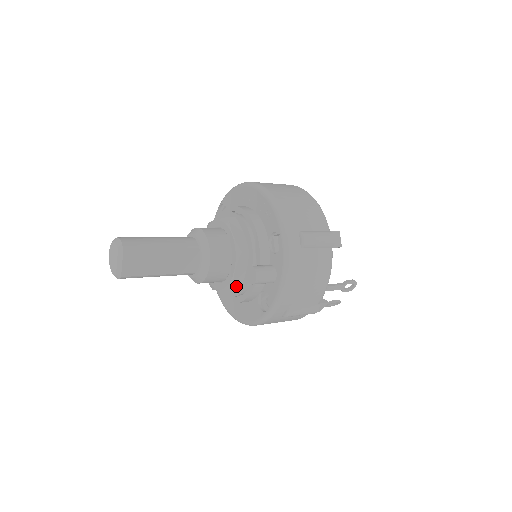
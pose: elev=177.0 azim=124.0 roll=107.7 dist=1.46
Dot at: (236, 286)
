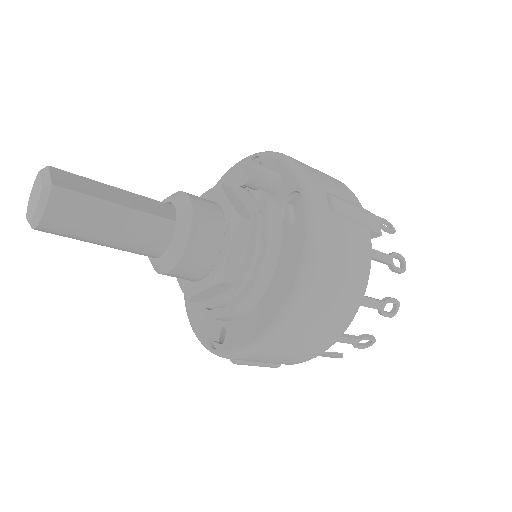
Dot at: (242, 215)
